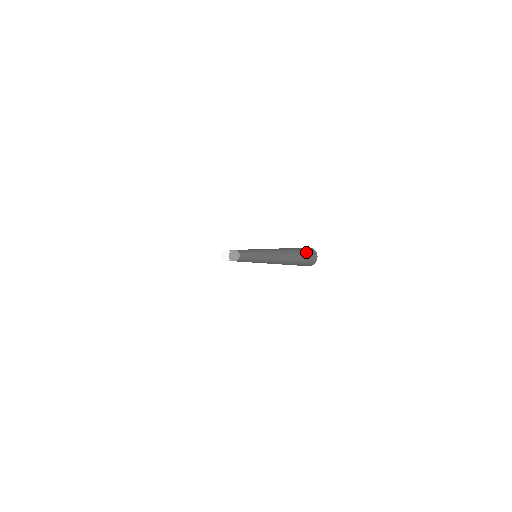
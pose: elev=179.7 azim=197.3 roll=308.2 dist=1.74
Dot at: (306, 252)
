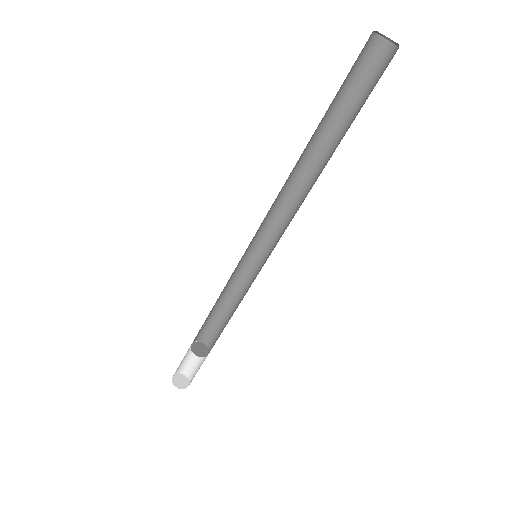
Dot at: (364, 77)
